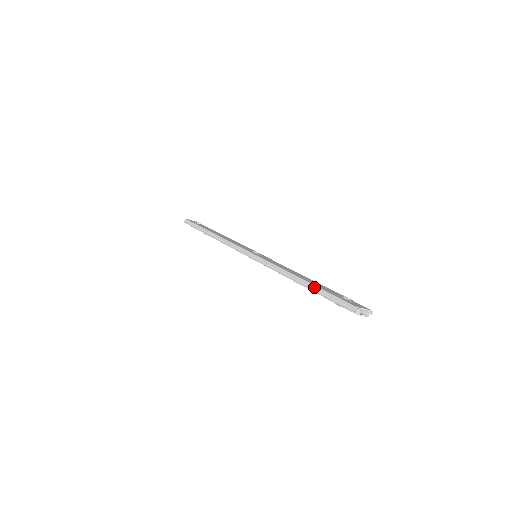
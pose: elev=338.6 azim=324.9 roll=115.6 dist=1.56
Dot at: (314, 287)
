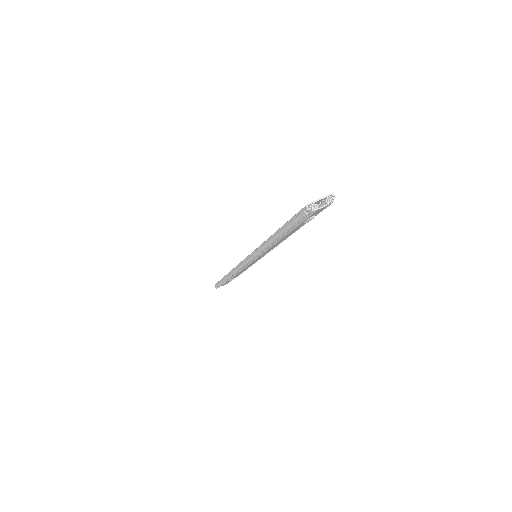
Dot at: (281, 229)
